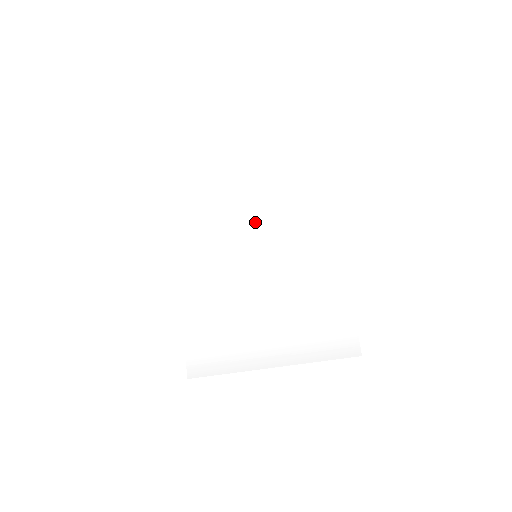
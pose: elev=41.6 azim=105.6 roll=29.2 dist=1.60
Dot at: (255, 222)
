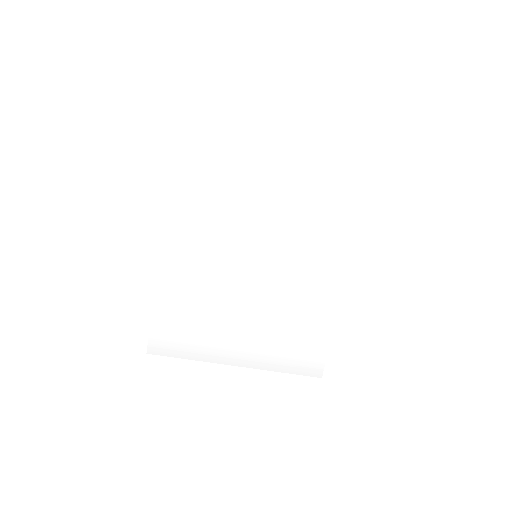
Dot at: (267, 219)
